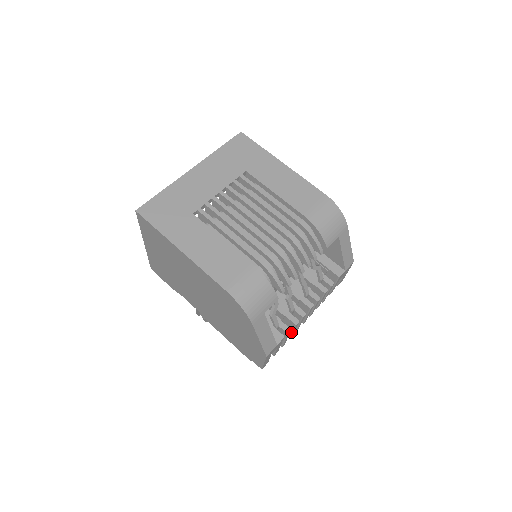
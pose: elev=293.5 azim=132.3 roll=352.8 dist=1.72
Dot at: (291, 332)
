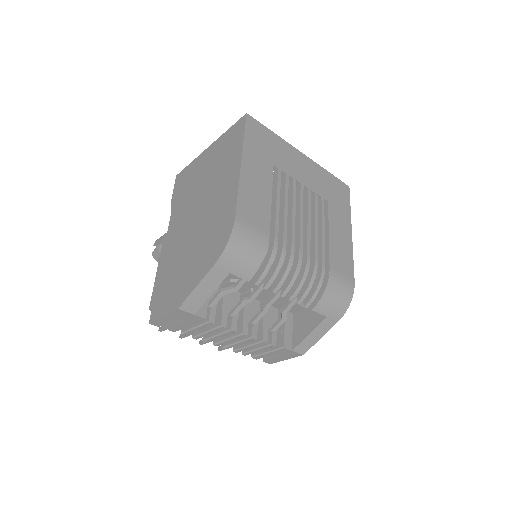
Dot at: (205, 331)
